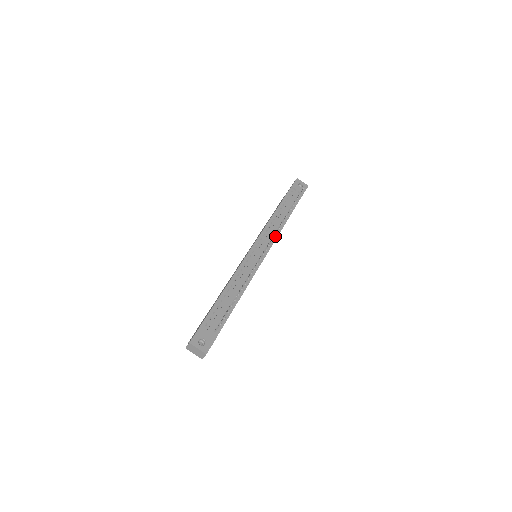
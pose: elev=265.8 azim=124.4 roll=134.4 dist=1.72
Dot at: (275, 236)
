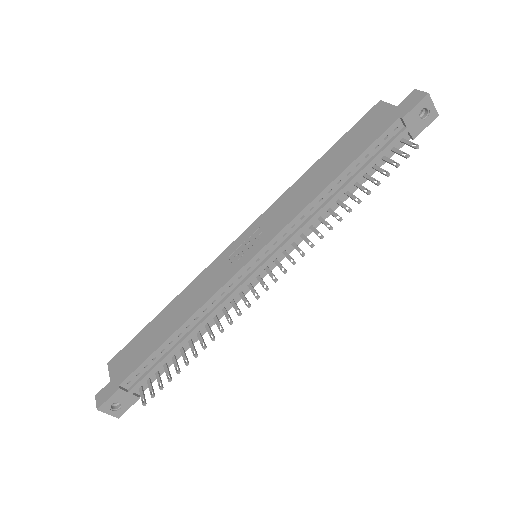
Dot at: (304, 235)
